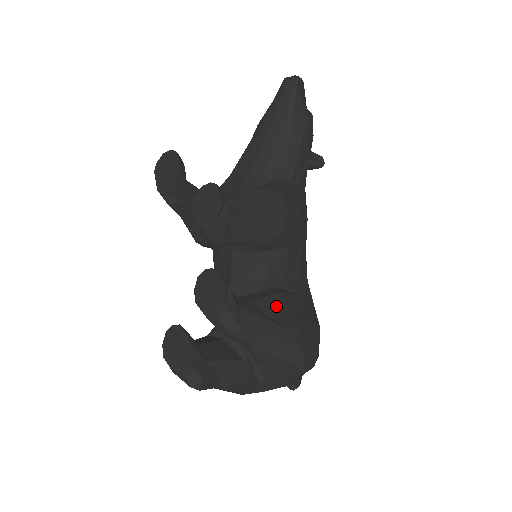
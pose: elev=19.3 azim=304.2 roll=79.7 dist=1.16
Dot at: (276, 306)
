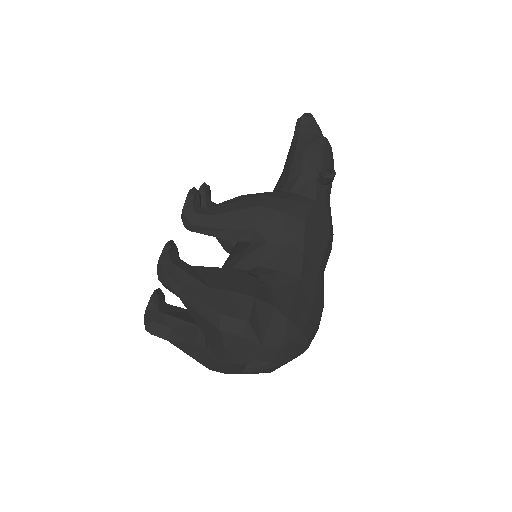
Dot at: (217, 274)
